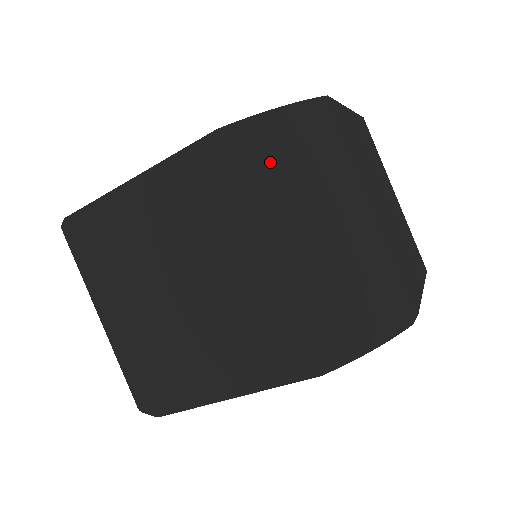
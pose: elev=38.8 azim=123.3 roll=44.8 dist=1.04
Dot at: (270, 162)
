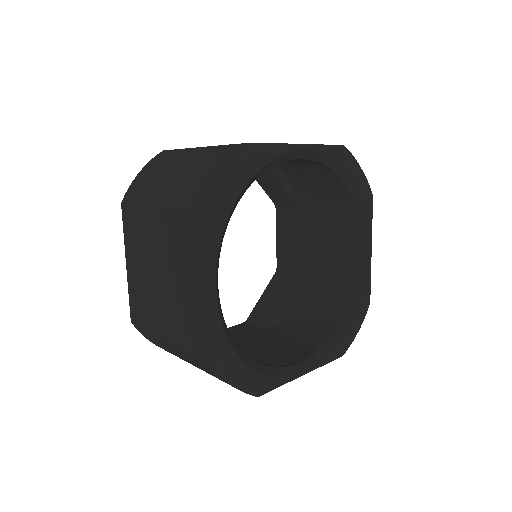
Dot at: (143, 186)
